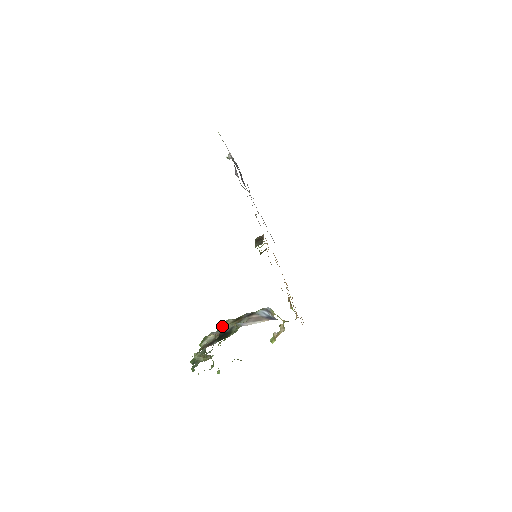
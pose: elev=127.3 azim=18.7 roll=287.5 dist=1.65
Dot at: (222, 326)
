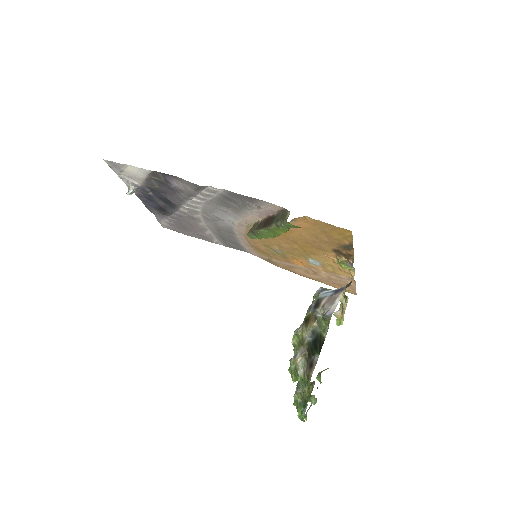
Dot at: (296, 343)
